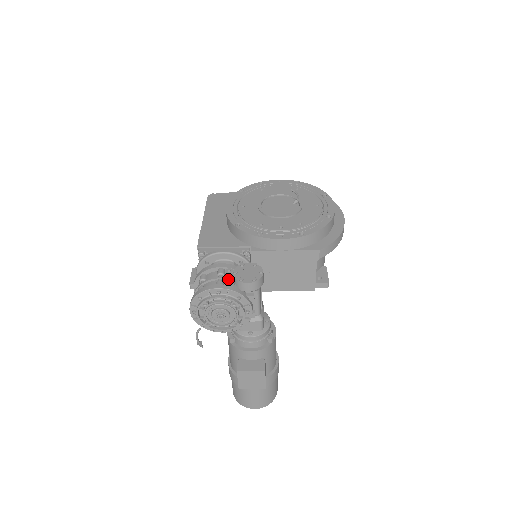
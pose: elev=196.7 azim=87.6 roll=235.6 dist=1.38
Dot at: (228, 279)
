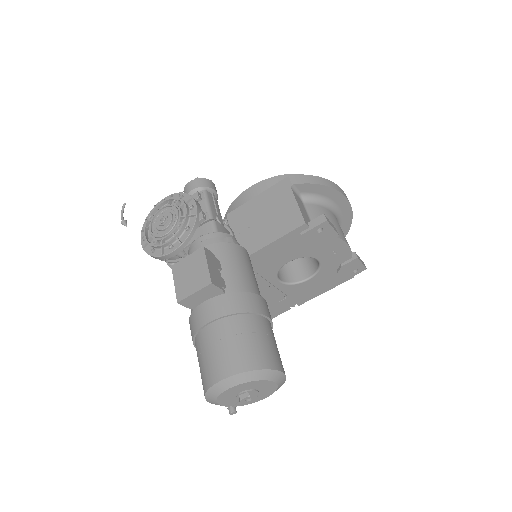
Dot at: occluded
